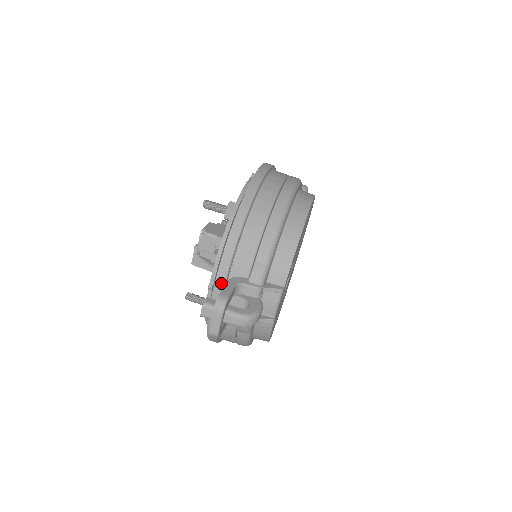
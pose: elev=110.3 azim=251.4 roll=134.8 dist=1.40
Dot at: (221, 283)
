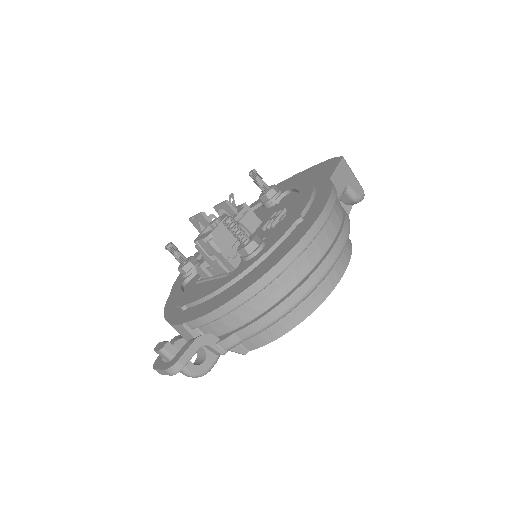
Dot at: (191, 326)
